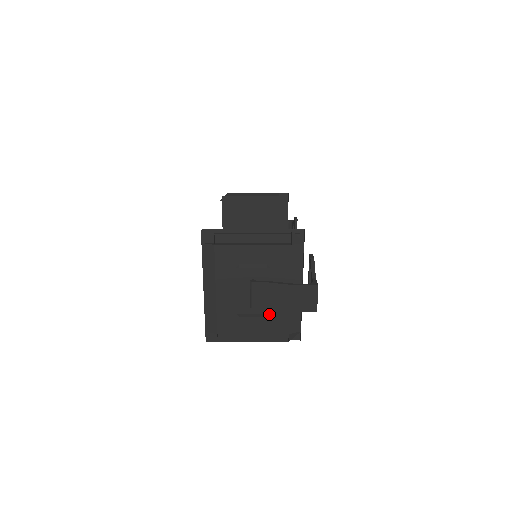
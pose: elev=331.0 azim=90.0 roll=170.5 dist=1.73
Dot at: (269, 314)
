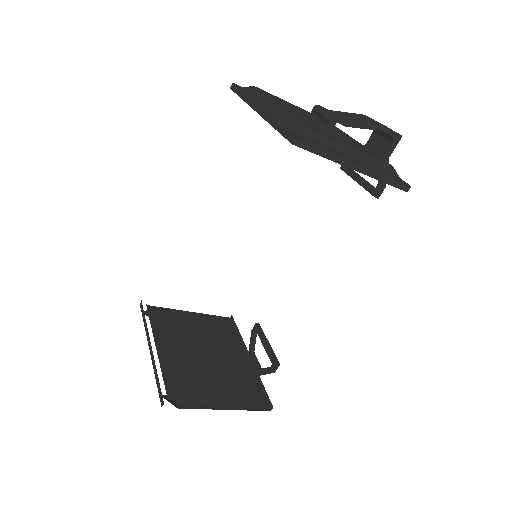
Dot at: (353, 144)
